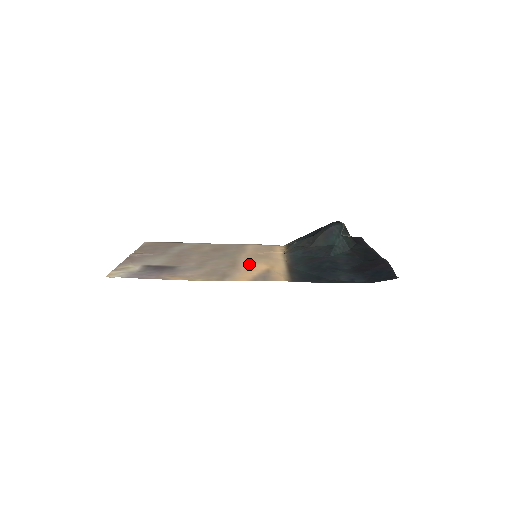
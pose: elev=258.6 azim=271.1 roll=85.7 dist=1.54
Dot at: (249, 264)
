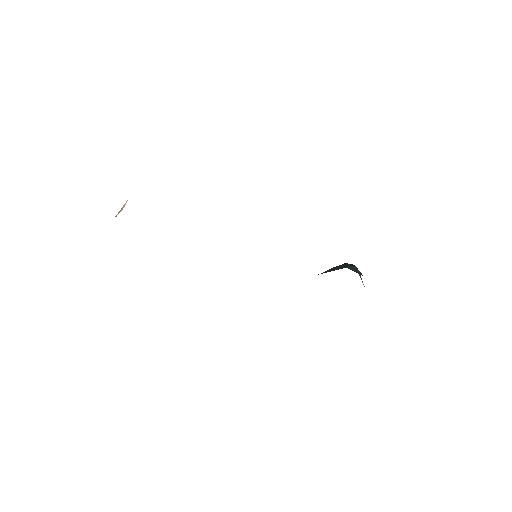
Dot at: occluded
